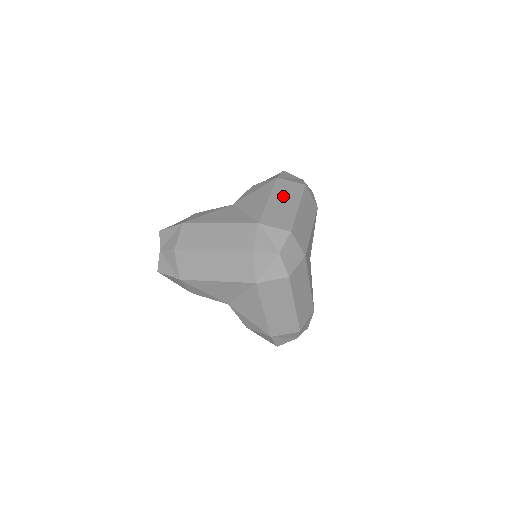
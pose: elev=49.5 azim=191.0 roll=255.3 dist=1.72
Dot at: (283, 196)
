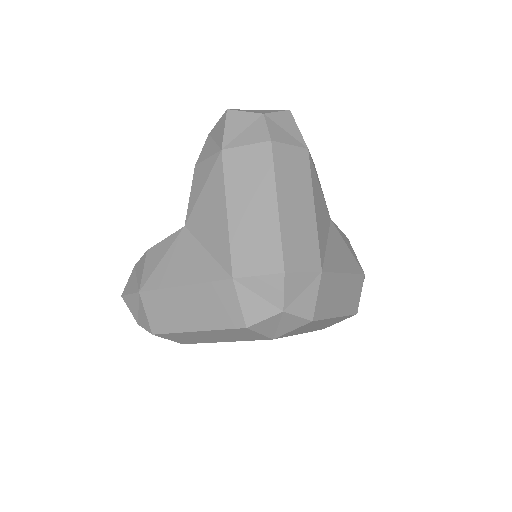
Dot at: (246, 193)
